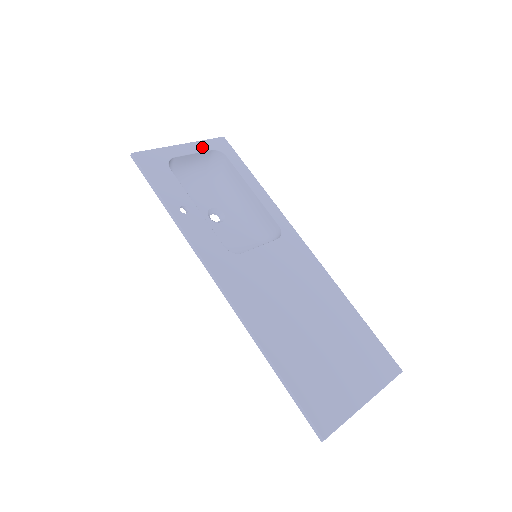
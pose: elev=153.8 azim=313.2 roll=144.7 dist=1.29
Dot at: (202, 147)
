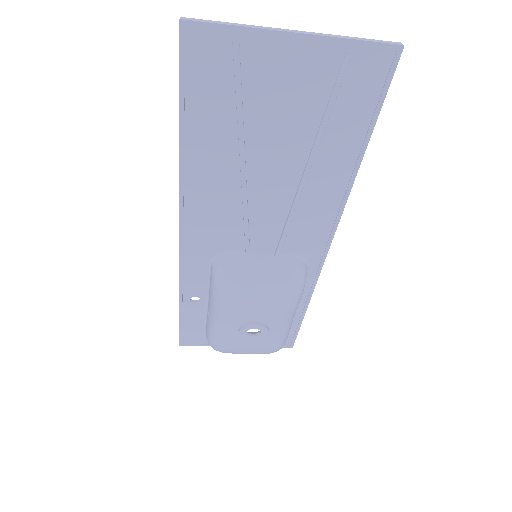
Dot at: occluded
